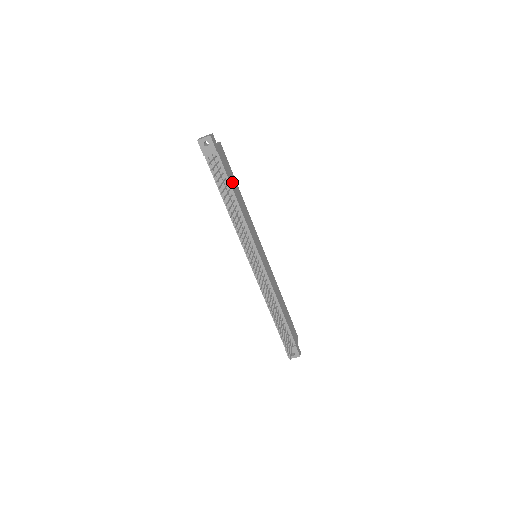
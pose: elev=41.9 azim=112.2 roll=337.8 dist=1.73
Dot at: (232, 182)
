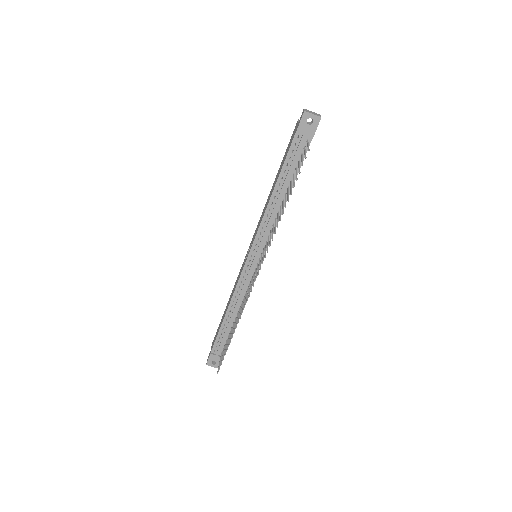
Dot at: occluded
